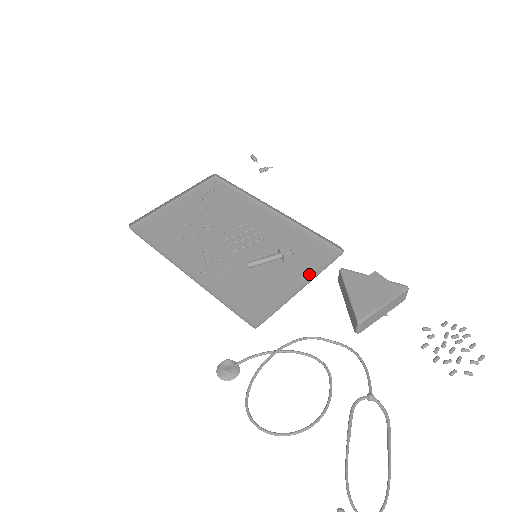
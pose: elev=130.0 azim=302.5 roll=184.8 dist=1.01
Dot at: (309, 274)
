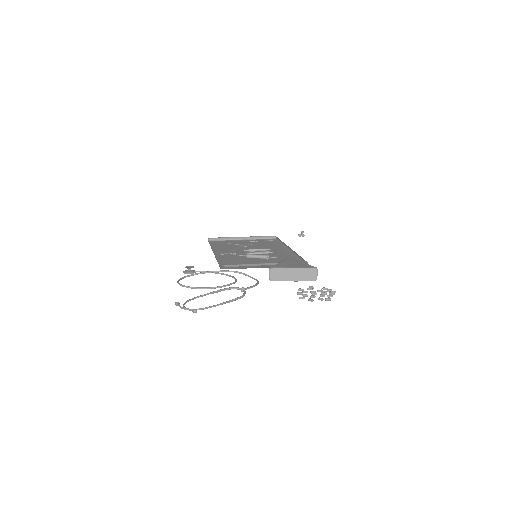
Dot at: occluded
